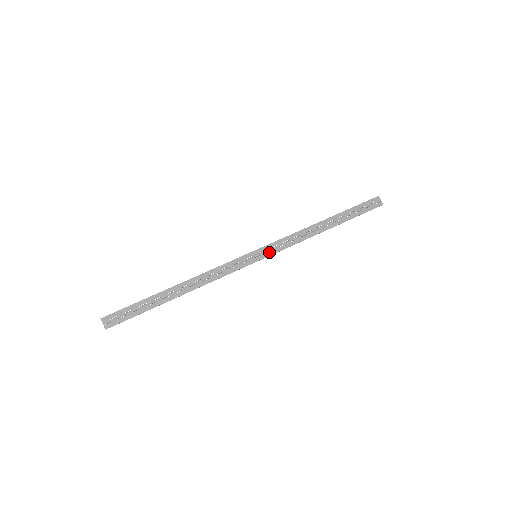
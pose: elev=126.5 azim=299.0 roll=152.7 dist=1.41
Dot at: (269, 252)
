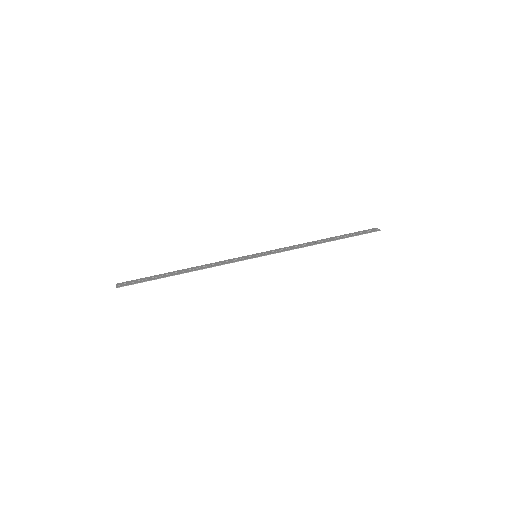
Dot at: (268, 253)
